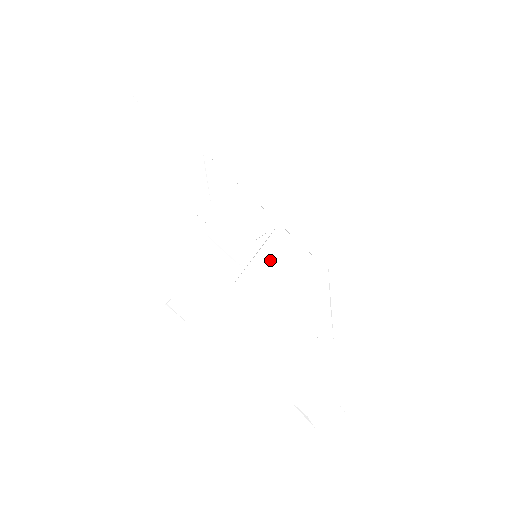
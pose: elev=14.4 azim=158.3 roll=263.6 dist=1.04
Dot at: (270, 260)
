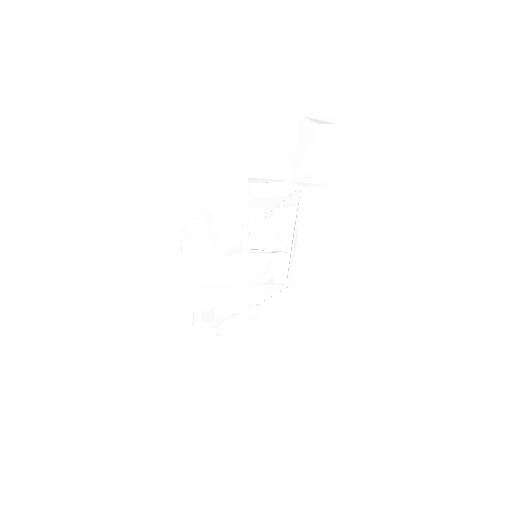
Dot at: (261, 263)
